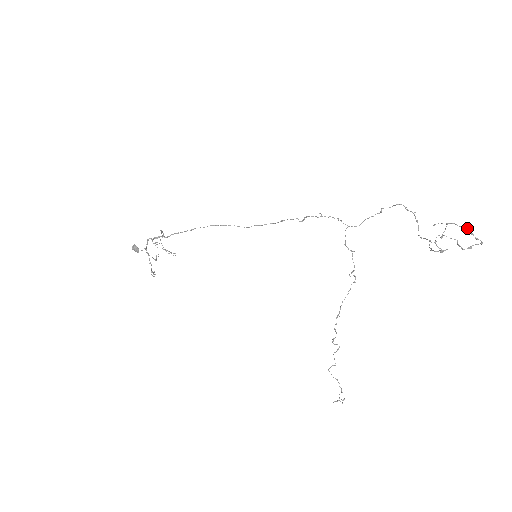
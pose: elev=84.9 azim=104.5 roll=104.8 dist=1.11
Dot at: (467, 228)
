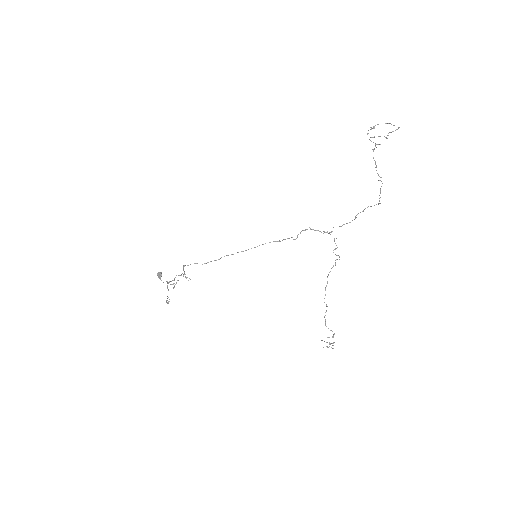
Dot at: occluded
